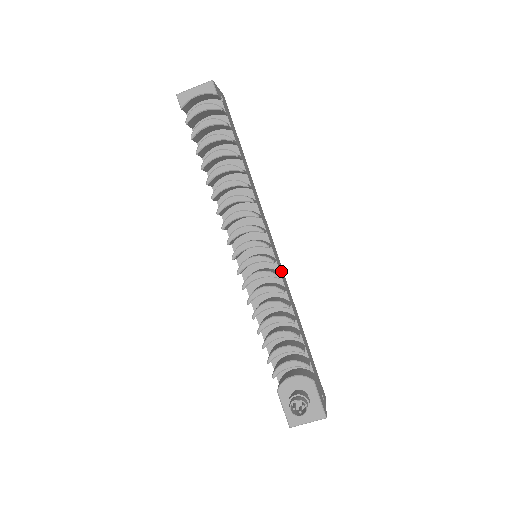
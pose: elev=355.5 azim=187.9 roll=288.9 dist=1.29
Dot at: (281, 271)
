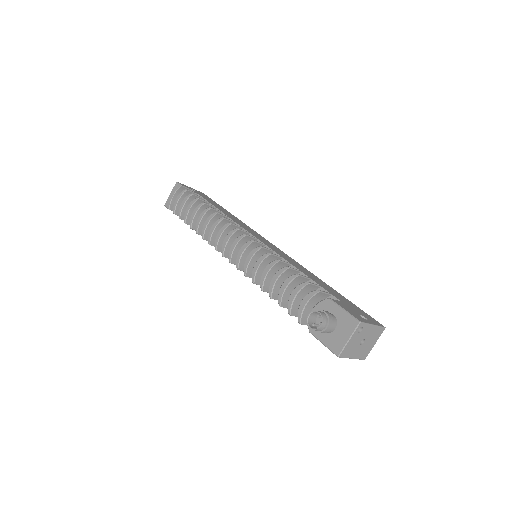
Dot at: (279, 252)
